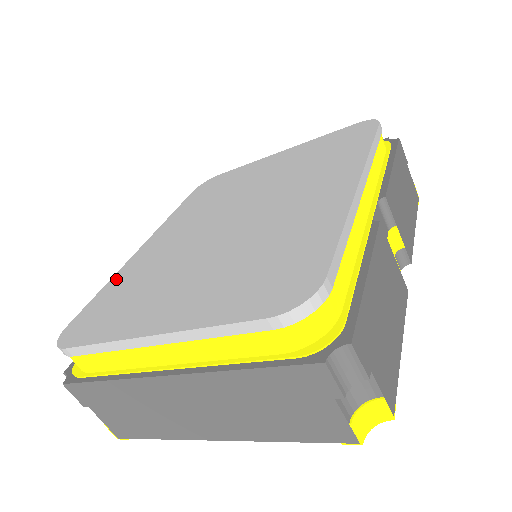
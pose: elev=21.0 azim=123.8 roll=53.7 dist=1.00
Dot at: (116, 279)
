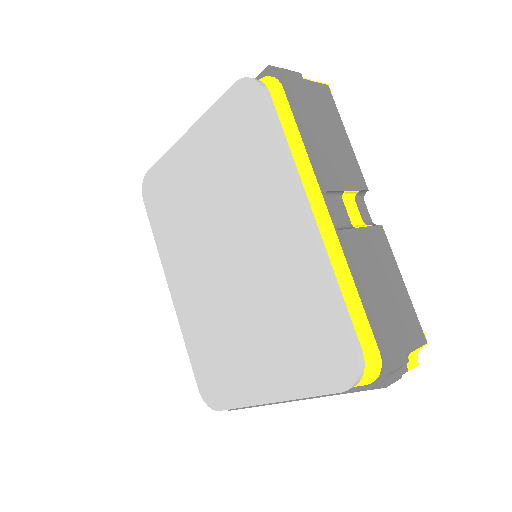
Dot at: (188, 338)
